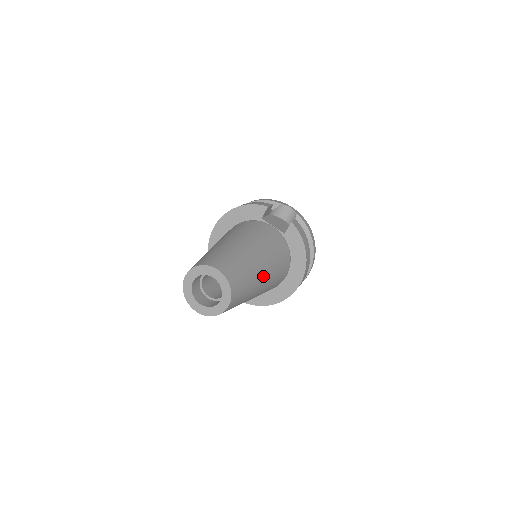
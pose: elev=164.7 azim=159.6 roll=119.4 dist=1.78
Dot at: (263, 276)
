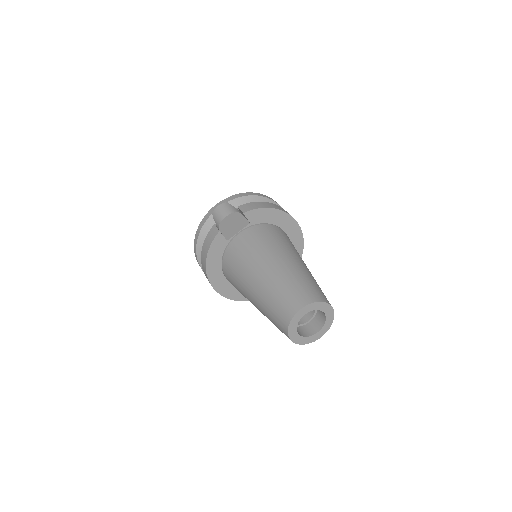
Dot at: (298, 262)
